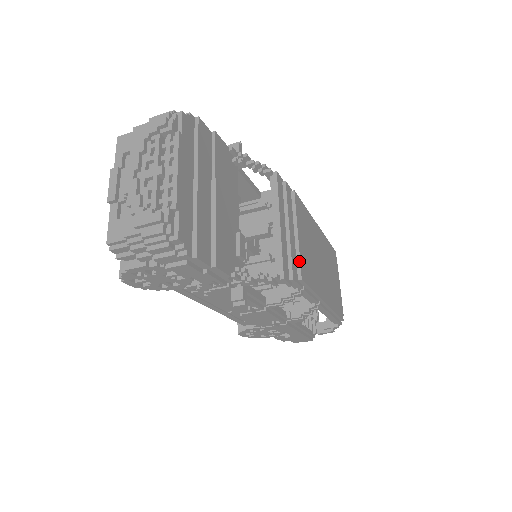
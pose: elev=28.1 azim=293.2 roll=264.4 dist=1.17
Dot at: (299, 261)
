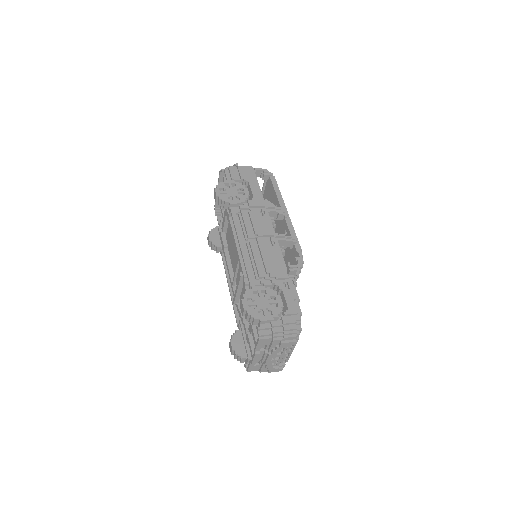
Dot at: occluded
